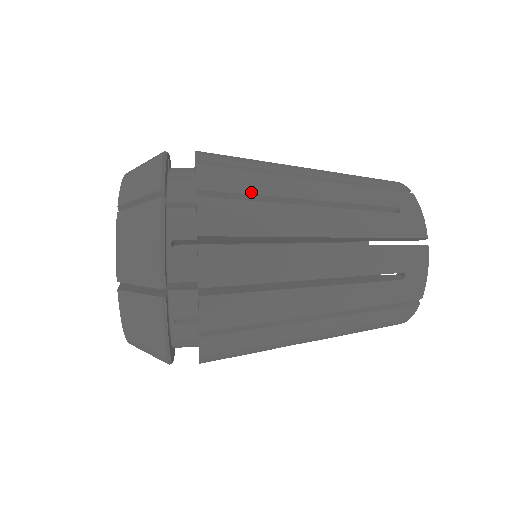
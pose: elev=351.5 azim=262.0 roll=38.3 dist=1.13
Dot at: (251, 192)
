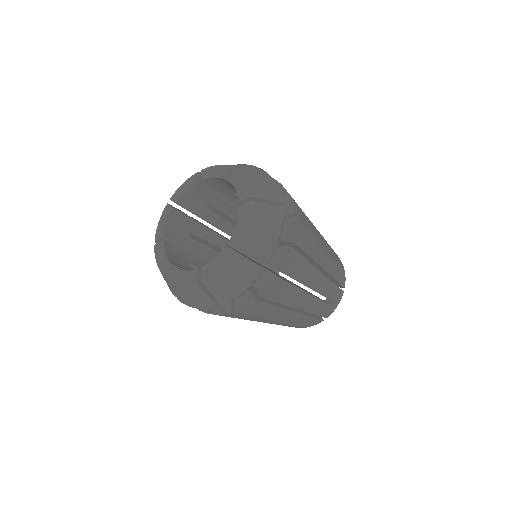
Dot at: (308, 227)
